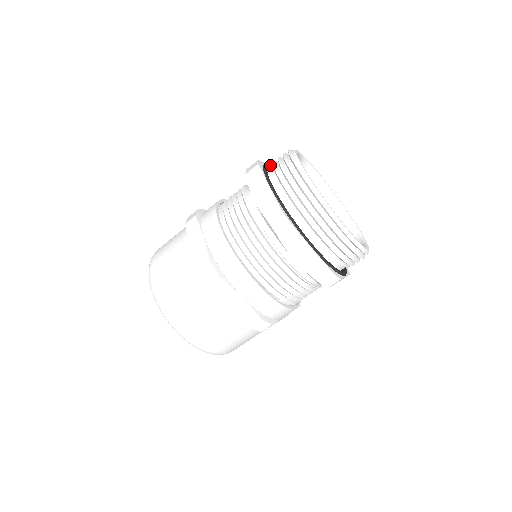
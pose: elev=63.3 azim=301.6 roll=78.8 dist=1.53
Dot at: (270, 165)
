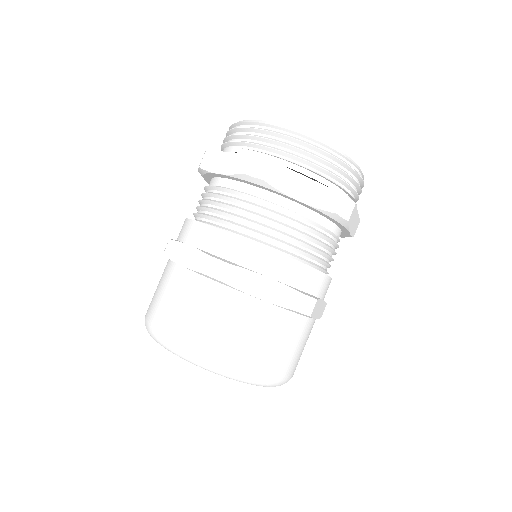
Dot at: occluded
